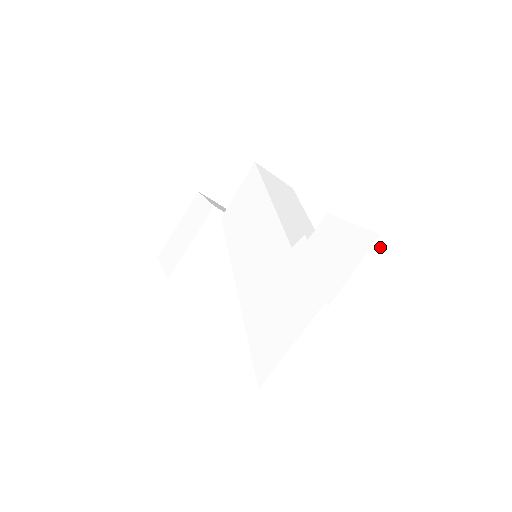
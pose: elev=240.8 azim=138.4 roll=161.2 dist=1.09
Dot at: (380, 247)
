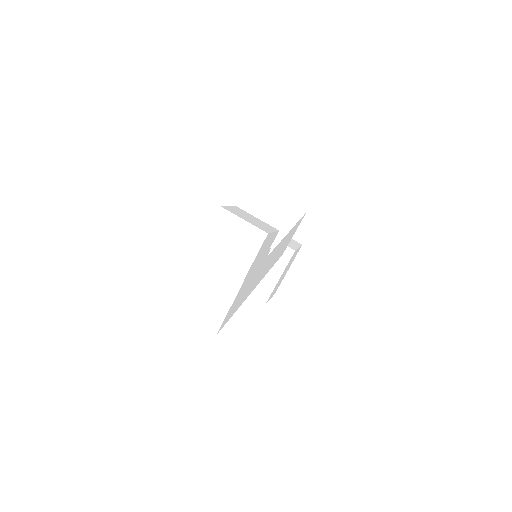
Dot at: (221, 214)
